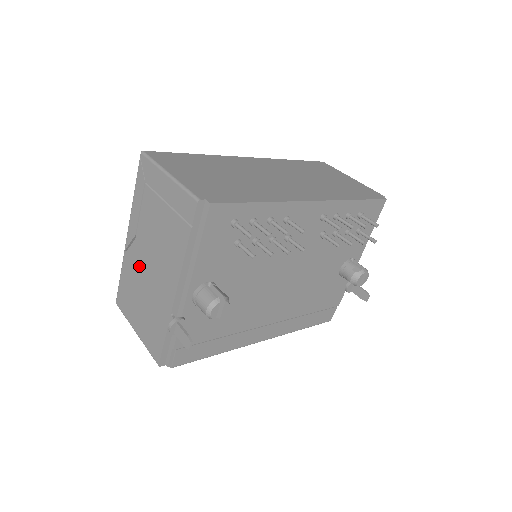
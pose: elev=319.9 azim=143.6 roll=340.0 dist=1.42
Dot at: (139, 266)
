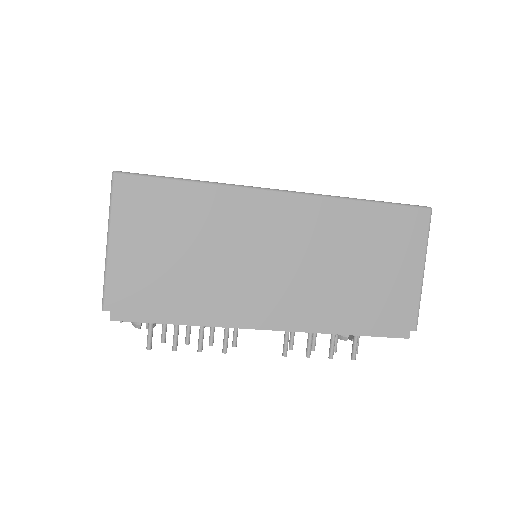
Dot at: occluded
